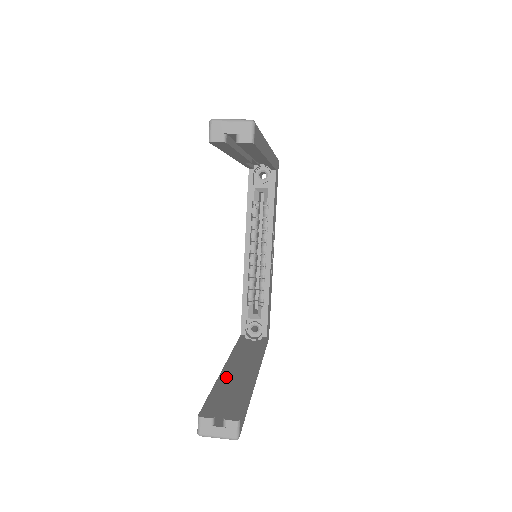
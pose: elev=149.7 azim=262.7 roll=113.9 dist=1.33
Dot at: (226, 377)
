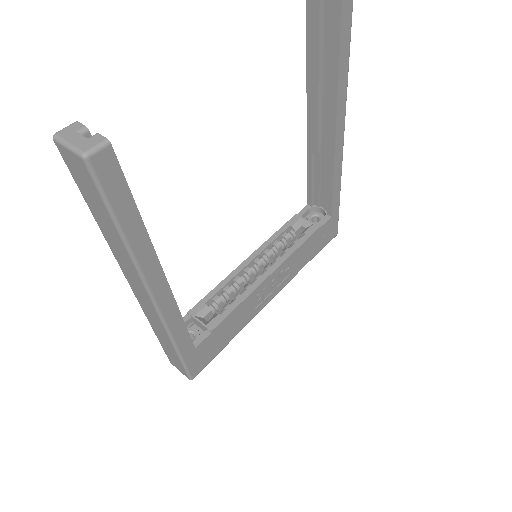
Dot at: occluded
